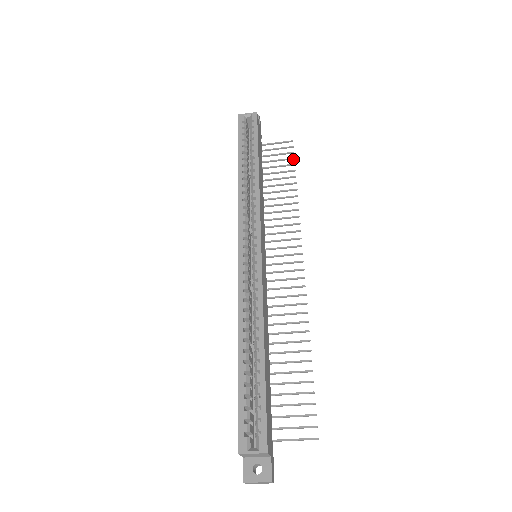
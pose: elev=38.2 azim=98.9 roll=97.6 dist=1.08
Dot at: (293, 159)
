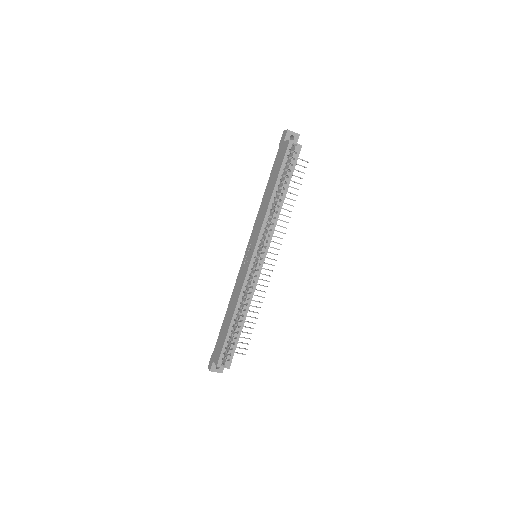
Dot at: occluded
